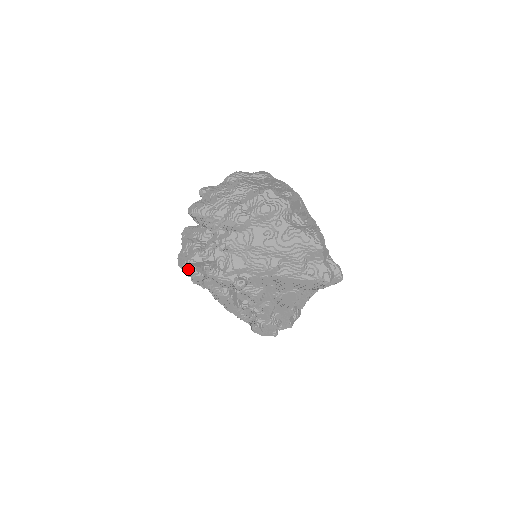
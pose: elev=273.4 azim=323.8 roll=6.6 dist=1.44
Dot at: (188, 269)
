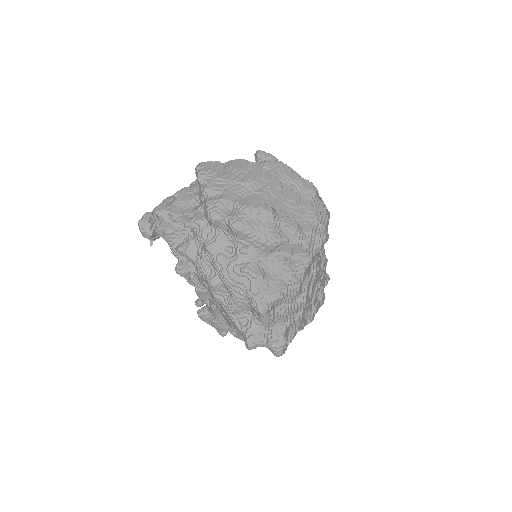
Dot at: (142, 217)
